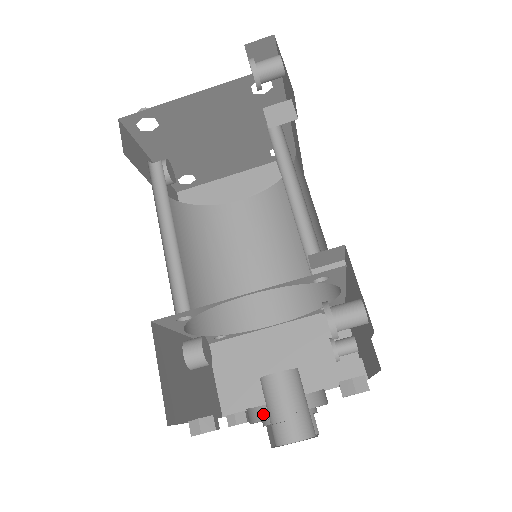
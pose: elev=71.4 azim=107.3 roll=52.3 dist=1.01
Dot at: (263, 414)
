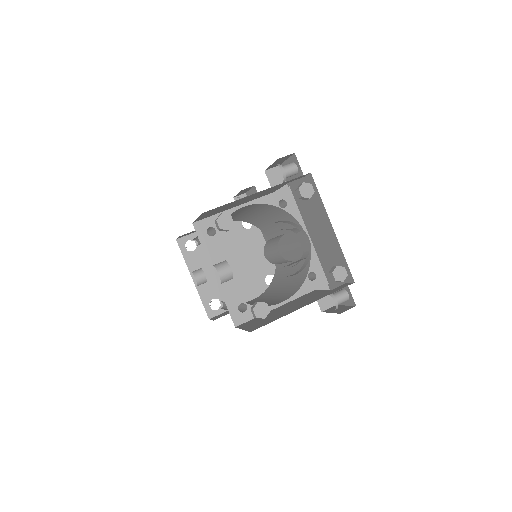
Dot at: occluded
